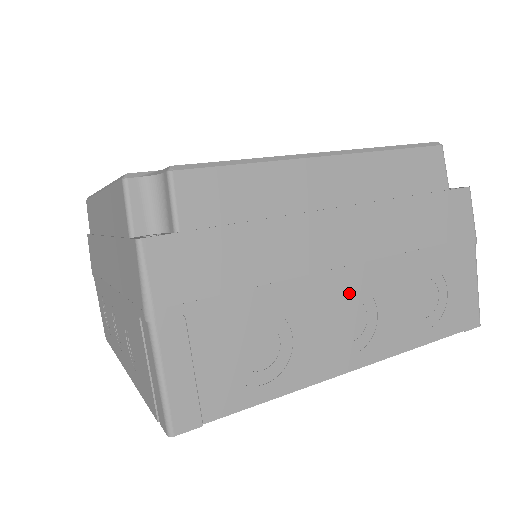
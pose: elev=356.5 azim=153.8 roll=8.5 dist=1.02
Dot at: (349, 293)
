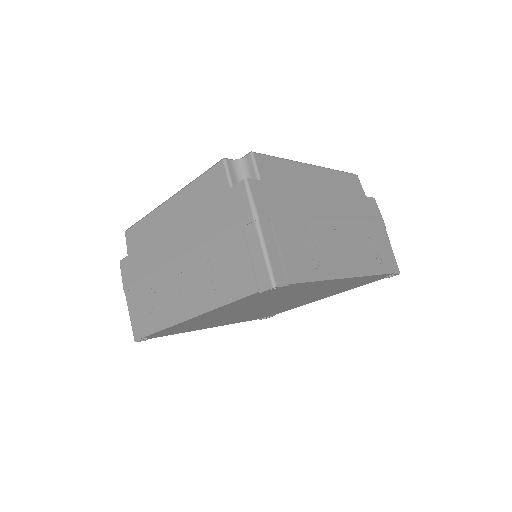
Dot at: (338, 234)
